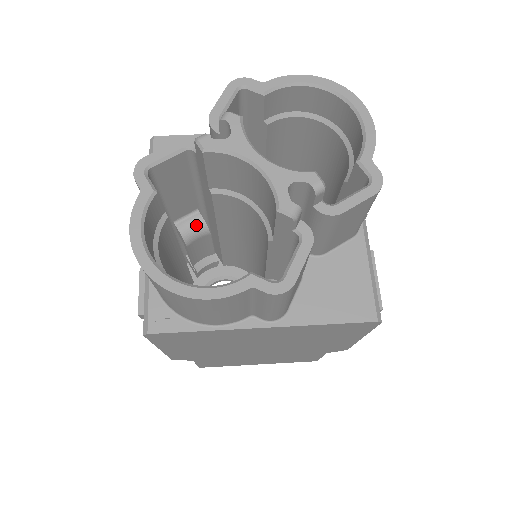
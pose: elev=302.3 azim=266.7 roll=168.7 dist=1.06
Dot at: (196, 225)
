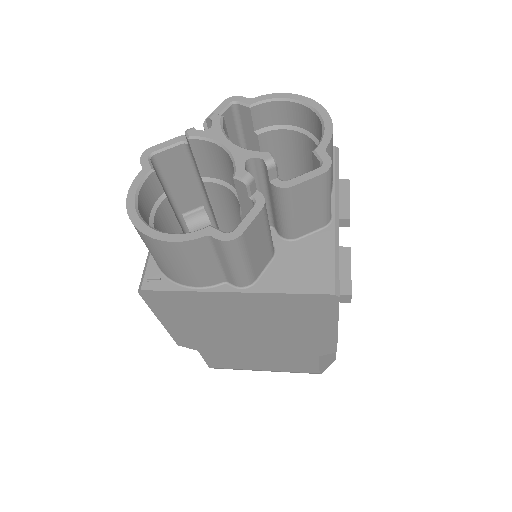
Dot at: (200, 218)
